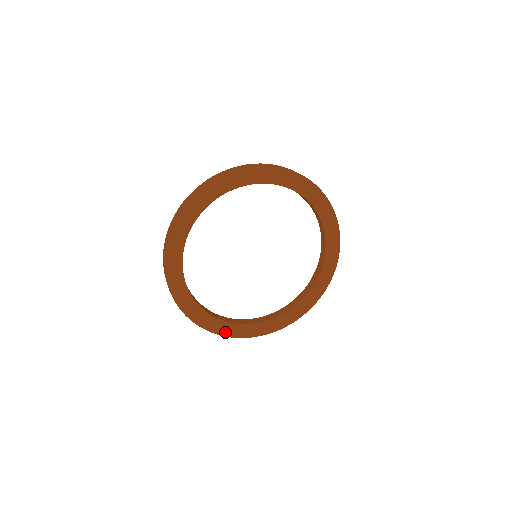
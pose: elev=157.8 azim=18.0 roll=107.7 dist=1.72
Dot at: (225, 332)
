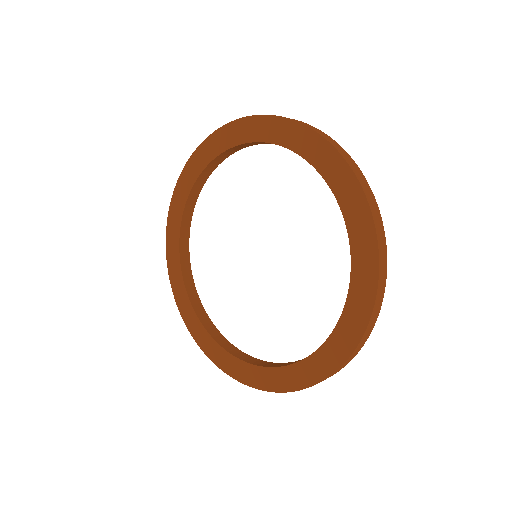
Dot at: (226, 367)
